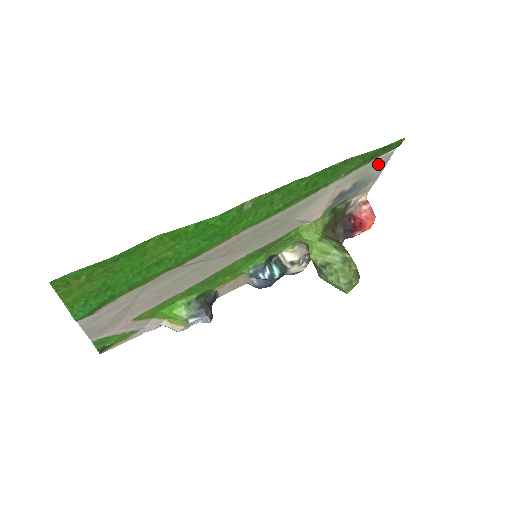
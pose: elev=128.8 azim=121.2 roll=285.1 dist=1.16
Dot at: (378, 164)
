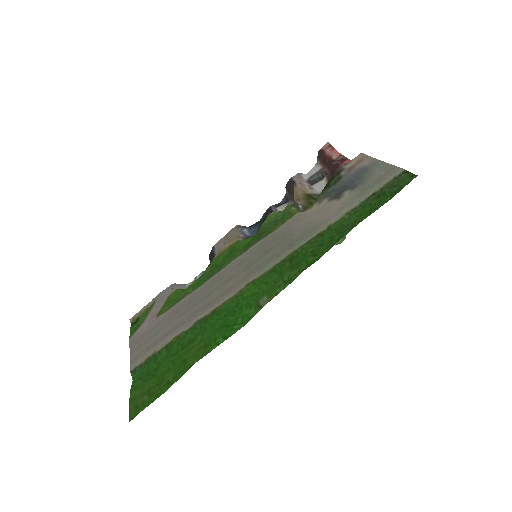
Dot at: (382, 176)
